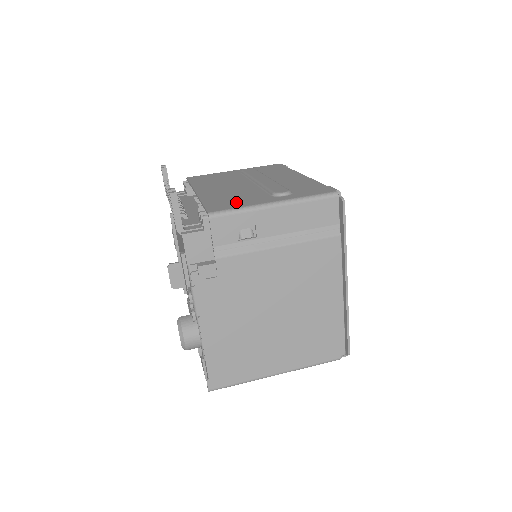
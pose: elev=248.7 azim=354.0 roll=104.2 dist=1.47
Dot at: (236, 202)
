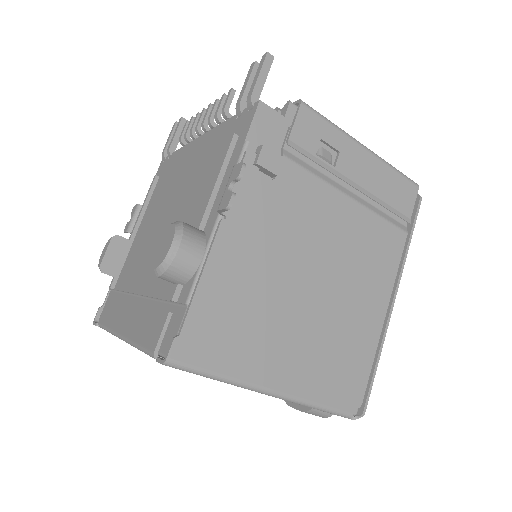
Dot at: occluded
